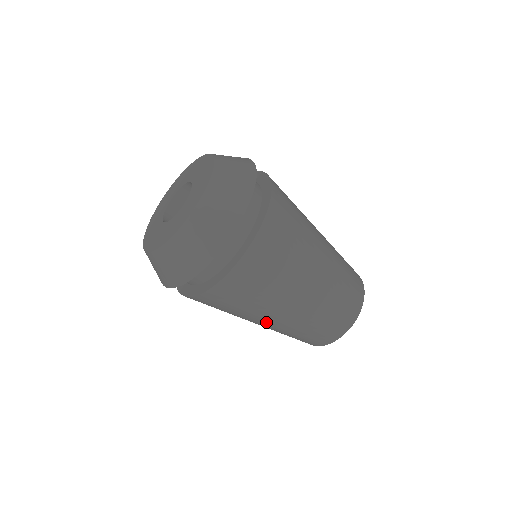
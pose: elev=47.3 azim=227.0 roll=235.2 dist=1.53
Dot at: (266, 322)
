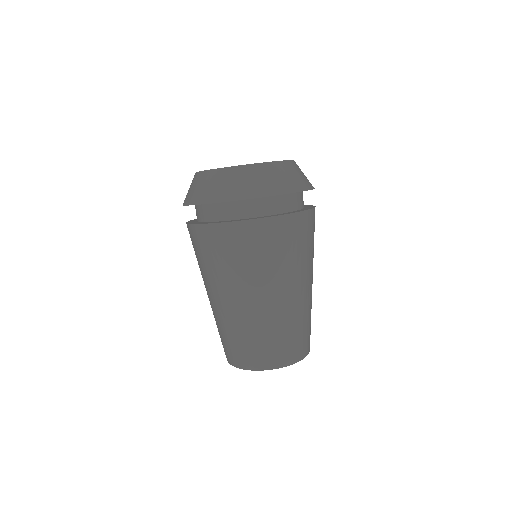
Dot at: (266, 296)
